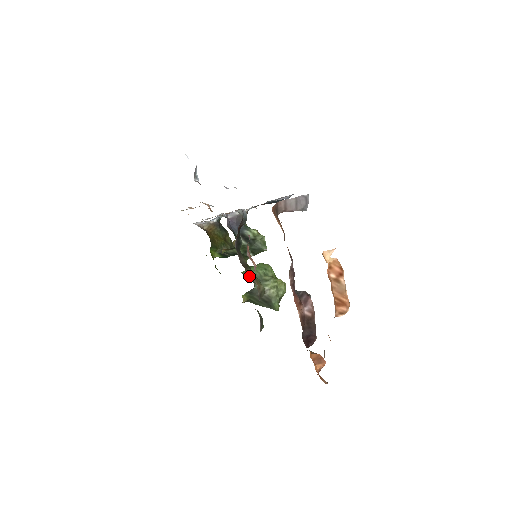
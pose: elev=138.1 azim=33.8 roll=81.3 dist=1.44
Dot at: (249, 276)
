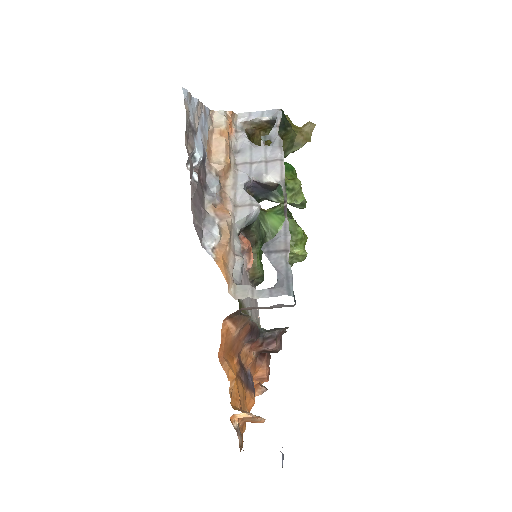
Dot at: (264, 237)
